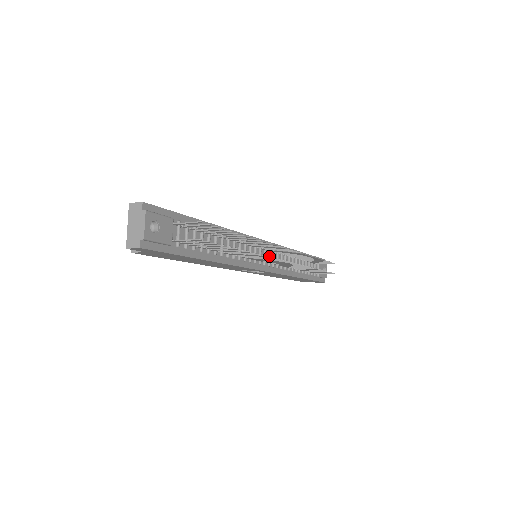
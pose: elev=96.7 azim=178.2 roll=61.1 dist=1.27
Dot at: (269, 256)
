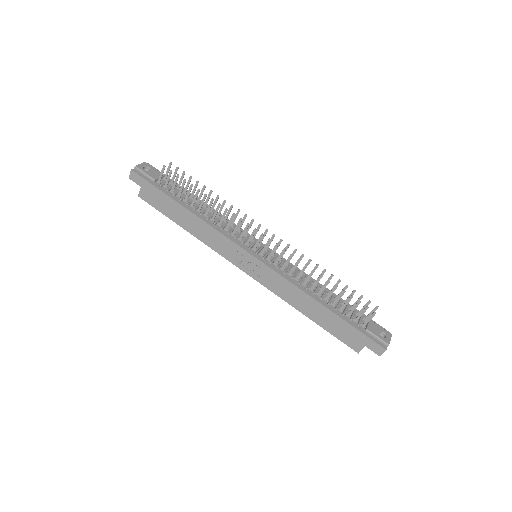
Dot at: (266, 254)
